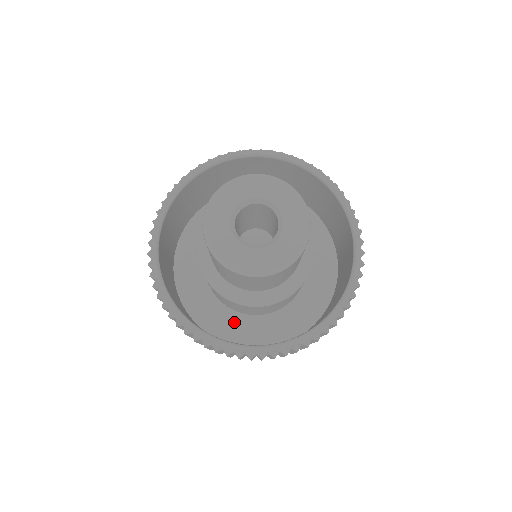
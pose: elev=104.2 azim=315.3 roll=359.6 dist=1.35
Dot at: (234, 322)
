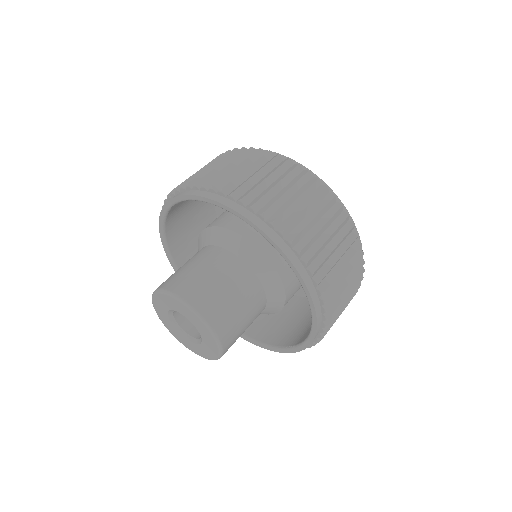
Dot at: occluded
